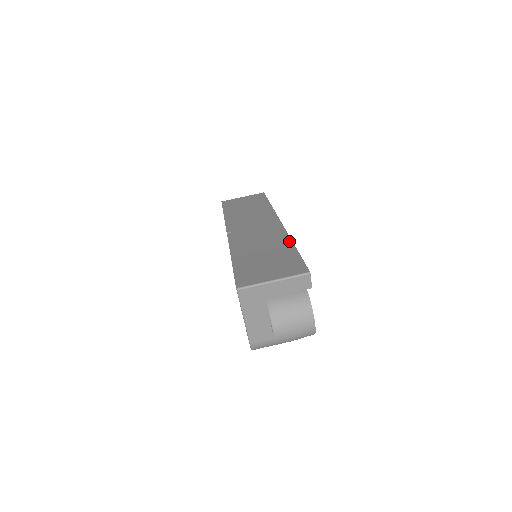
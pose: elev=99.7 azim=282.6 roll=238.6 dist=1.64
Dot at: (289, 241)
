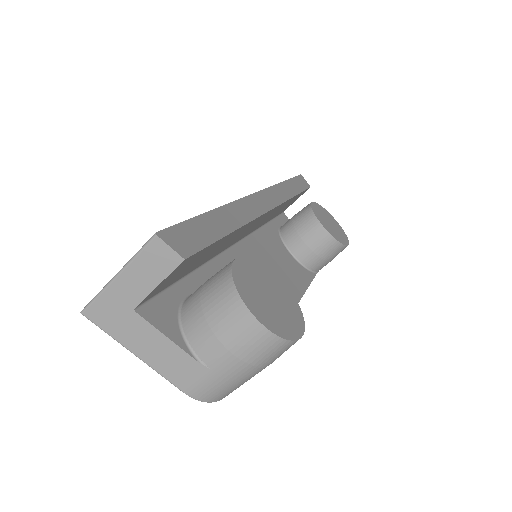
Dot at: occluded
